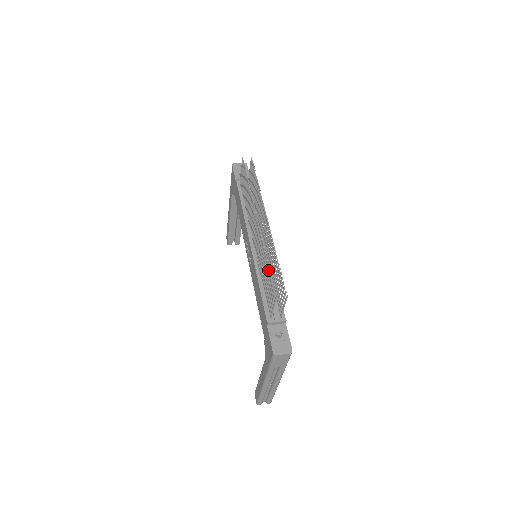
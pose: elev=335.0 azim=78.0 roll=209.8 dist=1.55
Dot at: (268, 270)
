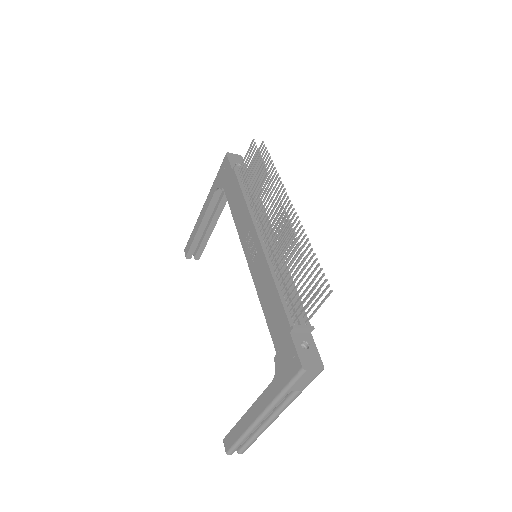
Dot at: (303, 258)
